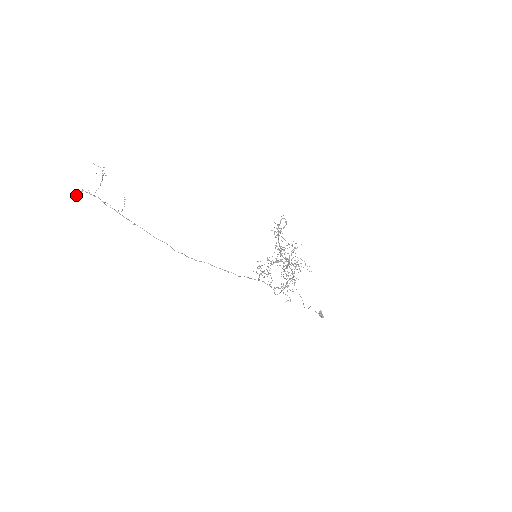
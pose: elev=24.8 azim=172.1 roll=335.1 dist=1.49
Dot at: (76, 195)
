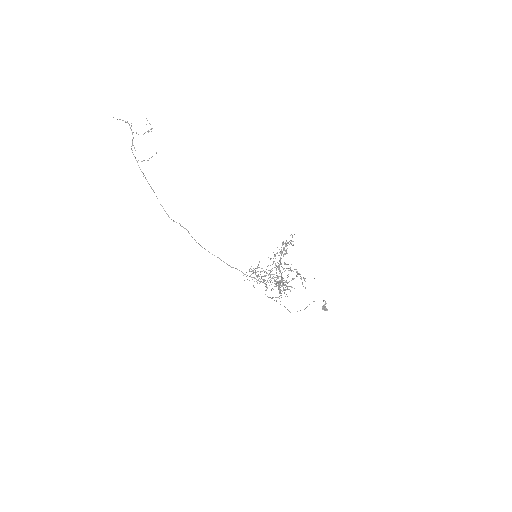
Dot at: (119, 119)
